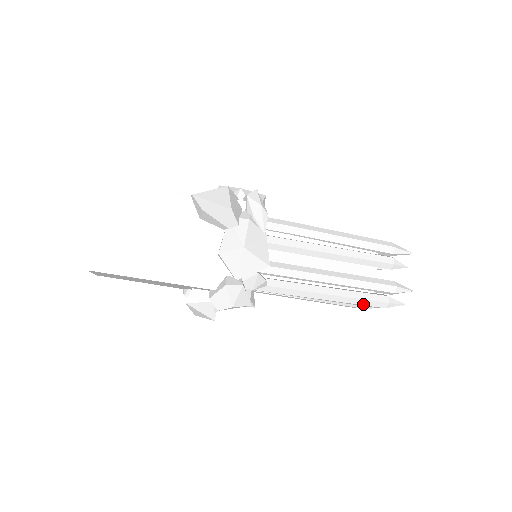
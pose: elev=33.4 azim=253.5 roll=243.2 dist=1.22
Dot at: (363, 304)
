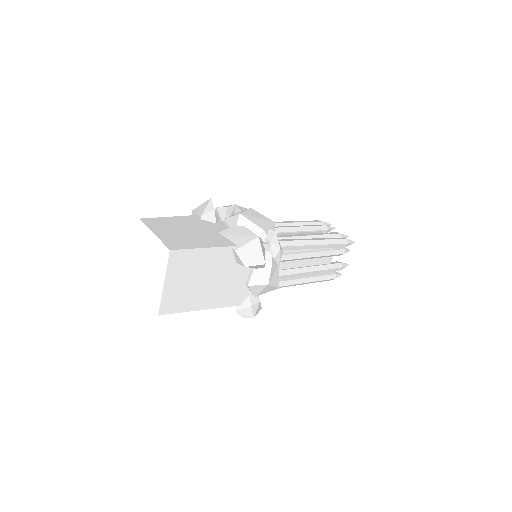
Dot at: (320, 281)
